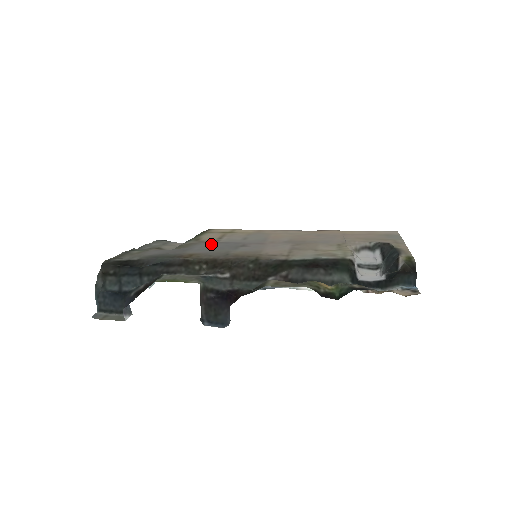
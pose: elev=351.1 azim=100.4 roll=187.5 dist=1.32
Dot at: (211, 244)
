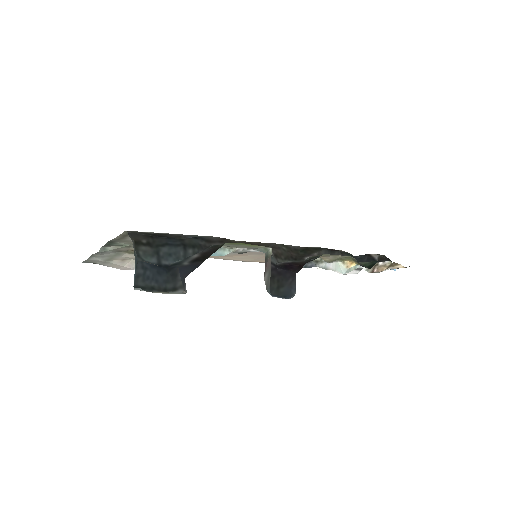
Dot at: occluded
